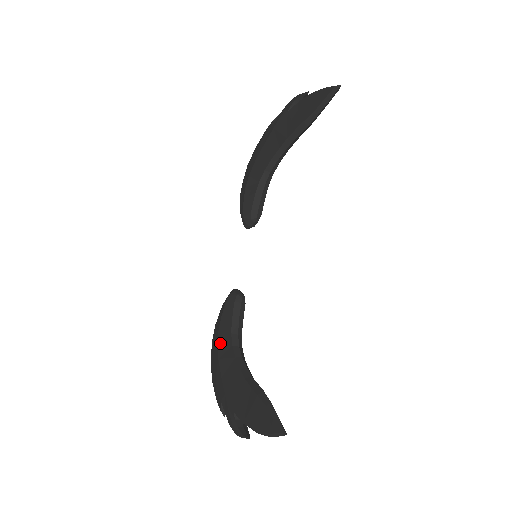
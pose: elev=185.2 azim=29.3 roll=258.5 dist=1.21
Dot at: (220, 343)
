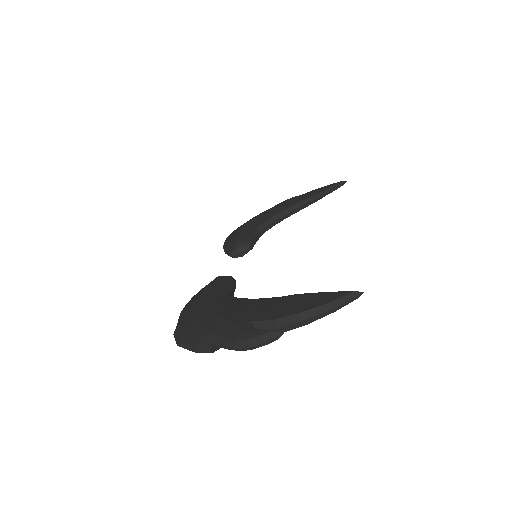
Dot at: (207, 299)
